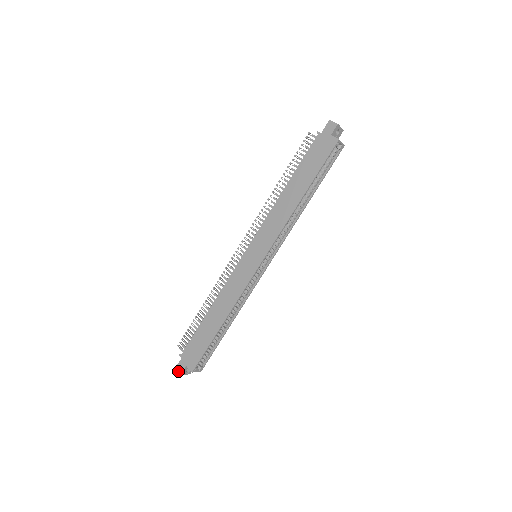
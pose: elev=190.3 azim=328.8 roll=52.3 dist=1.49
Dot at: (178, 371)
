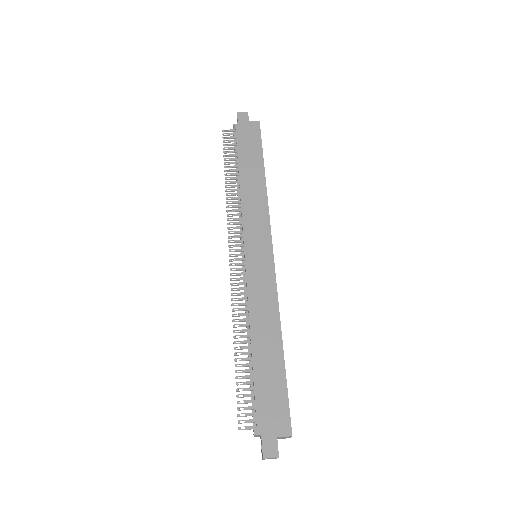
Dot at: (271, 456)
